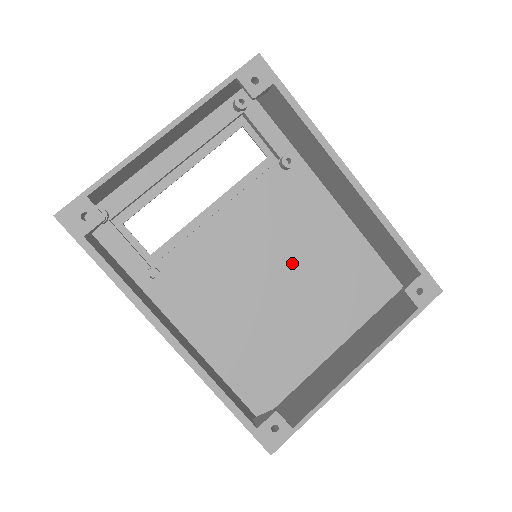
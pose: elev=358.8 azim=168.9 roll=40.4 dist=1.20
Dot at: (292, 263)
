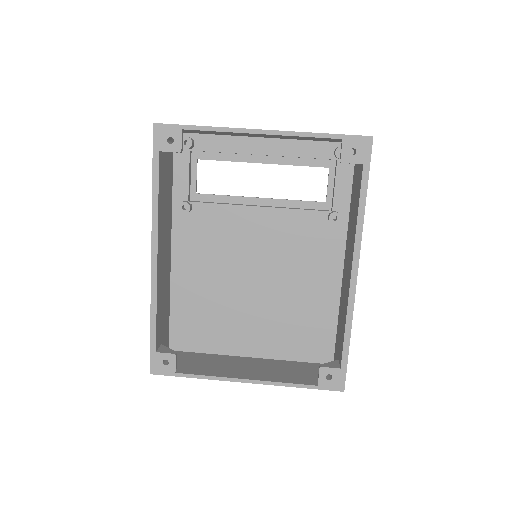
Dot at: (277, 281)
